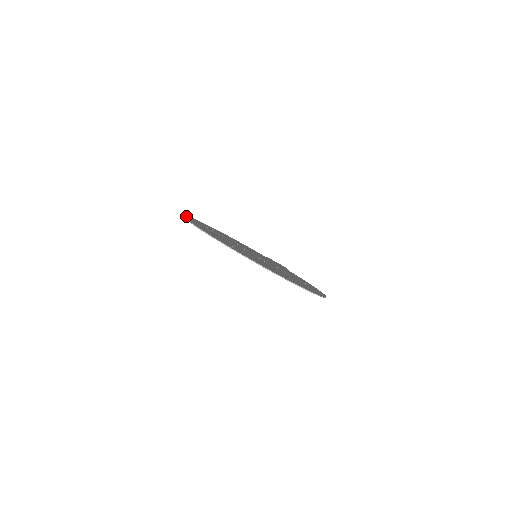
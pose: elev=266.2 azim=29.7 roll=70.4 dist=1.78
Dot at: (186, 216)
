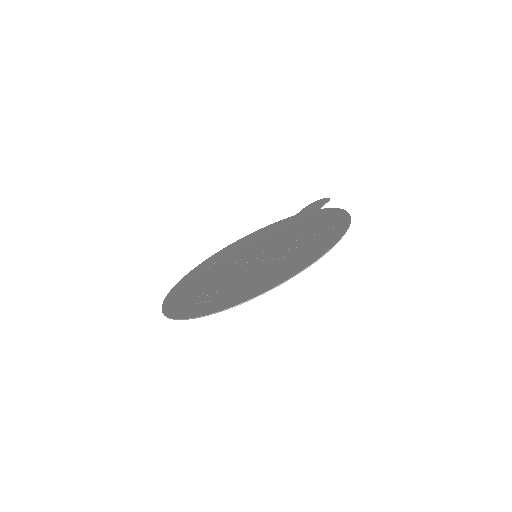
Dot at: (177, 285)
